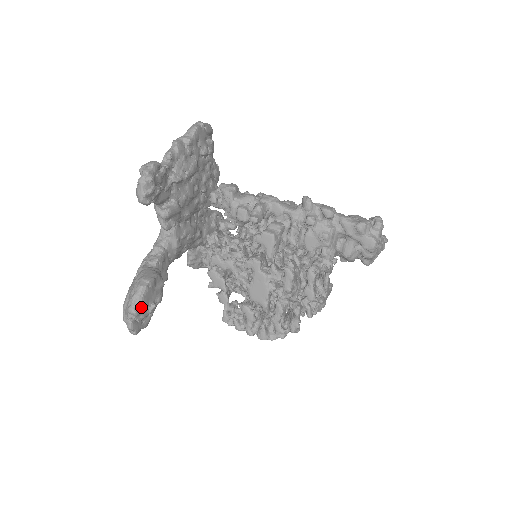
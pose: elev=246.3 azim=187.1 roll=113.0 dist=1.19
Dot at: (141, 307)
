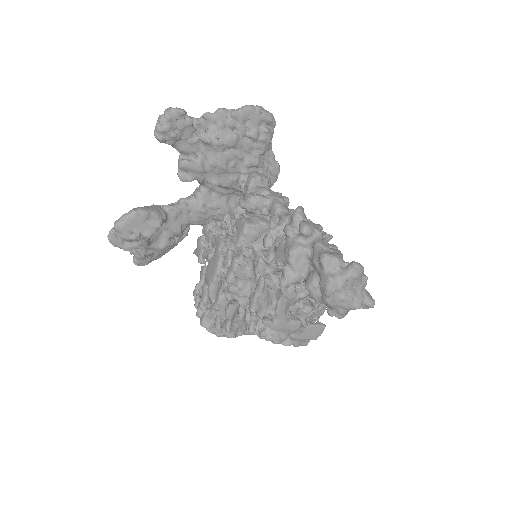
Dot at: (123, 226)
